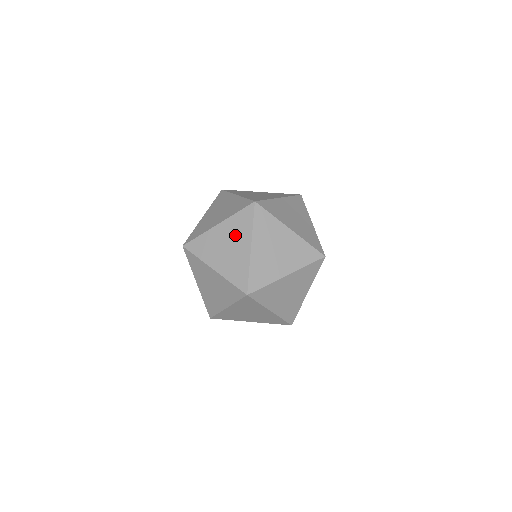
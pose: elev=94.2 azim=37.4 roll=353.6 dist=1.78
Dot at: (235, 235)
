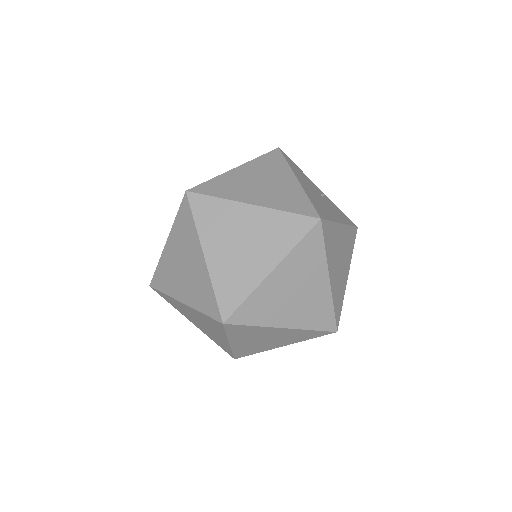
Dot at: (184, 247)
